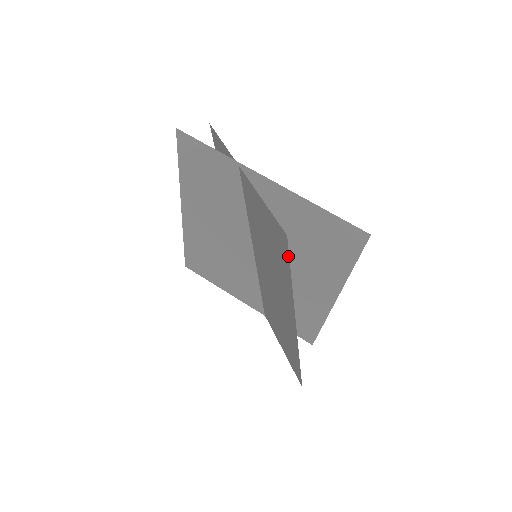
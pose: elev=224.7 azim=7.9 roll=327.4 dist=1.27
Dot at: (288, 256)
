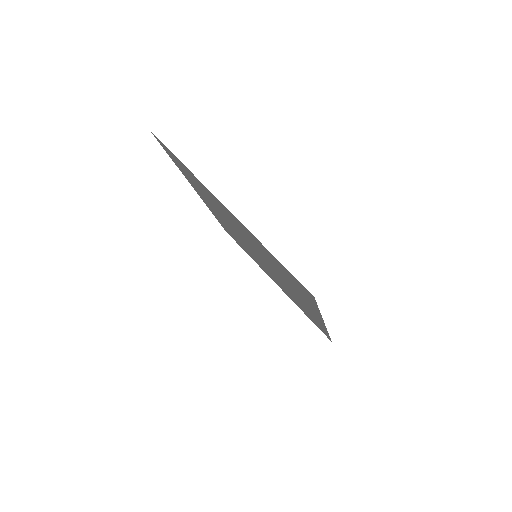
Dot at: occluded
